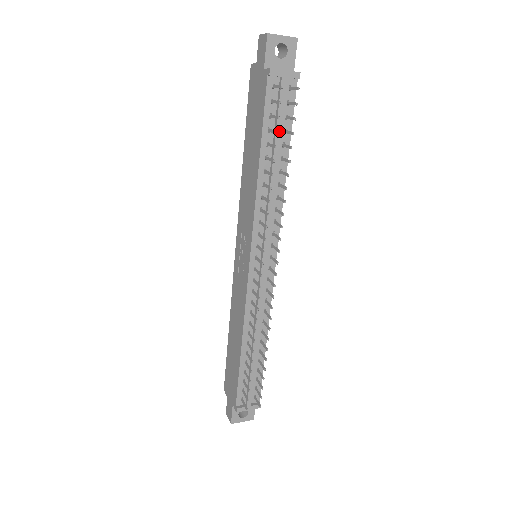
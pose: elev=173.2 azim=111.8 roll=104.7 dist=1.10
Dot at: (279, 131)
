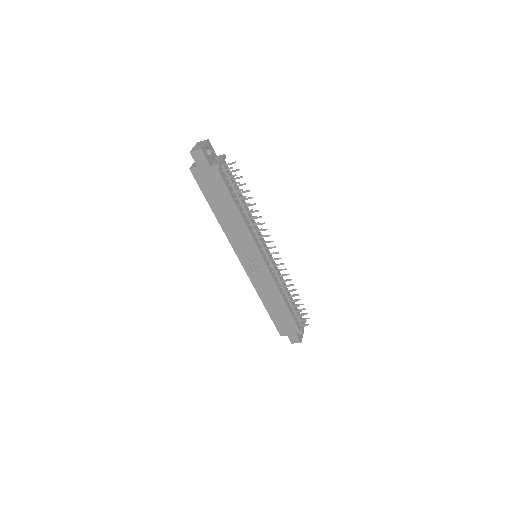
Dot at: (236, 188)
